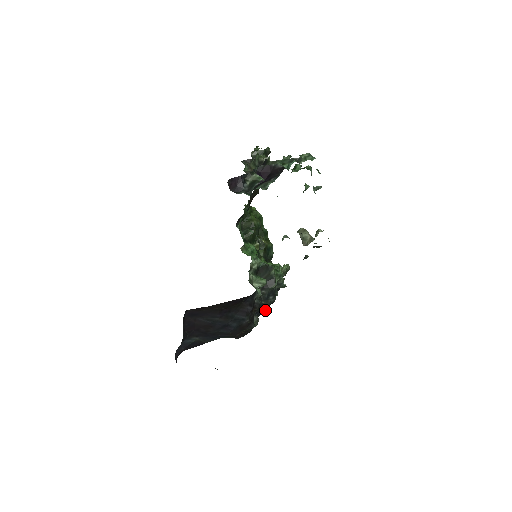
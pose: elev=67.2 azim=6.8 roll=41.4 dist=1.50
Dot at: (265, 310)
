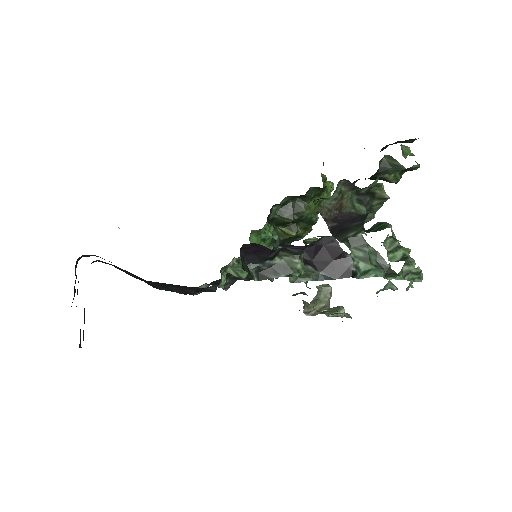
Dot at: (222, 288)
